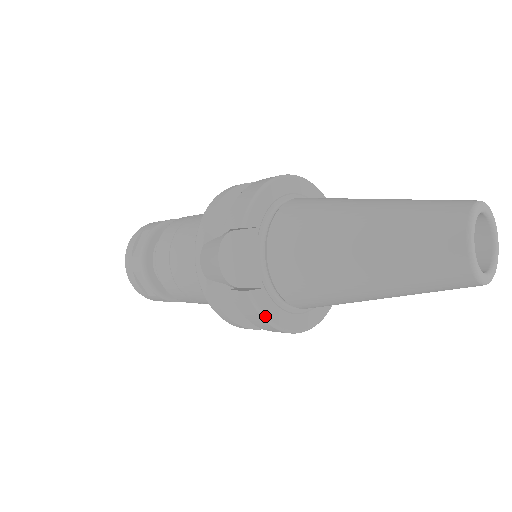
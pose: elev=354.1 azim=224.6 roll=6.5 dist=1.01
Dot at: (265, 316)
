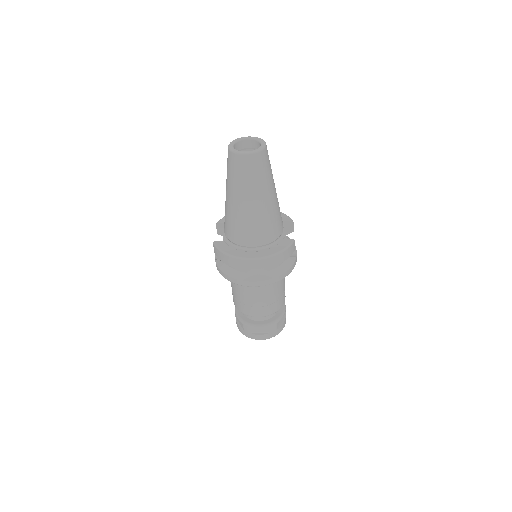
Dot at: (222, 250)
